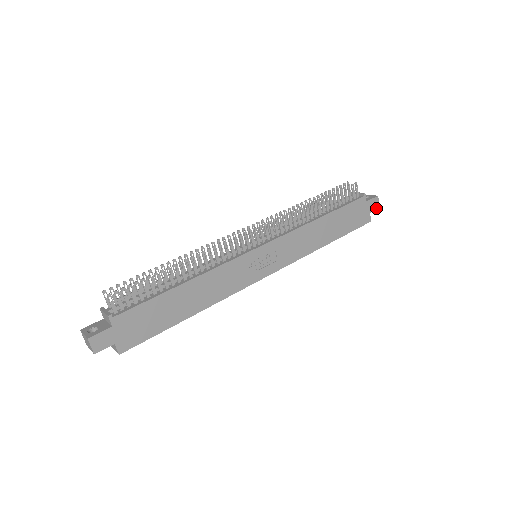
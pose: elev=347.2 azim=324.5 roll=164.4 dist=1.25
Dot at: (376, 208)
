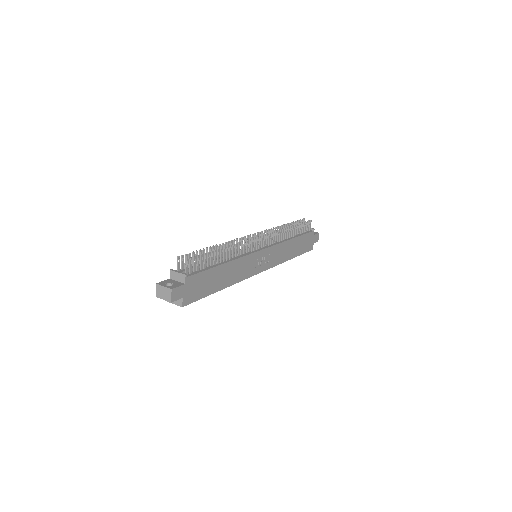
Dot at: (317, 241)
